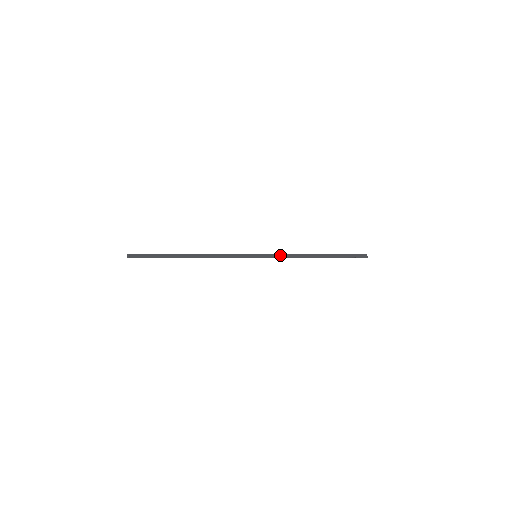
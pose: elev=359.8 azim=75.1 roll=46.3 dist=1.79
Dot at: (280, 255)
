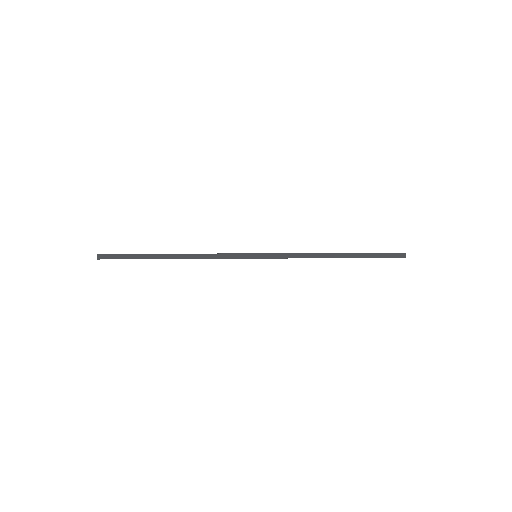
Dot at: (287, 255)
